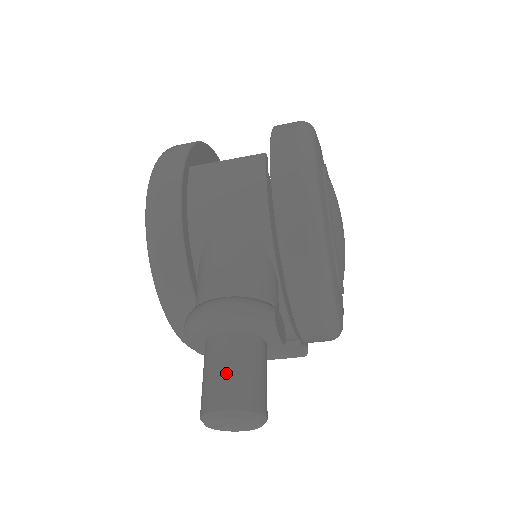
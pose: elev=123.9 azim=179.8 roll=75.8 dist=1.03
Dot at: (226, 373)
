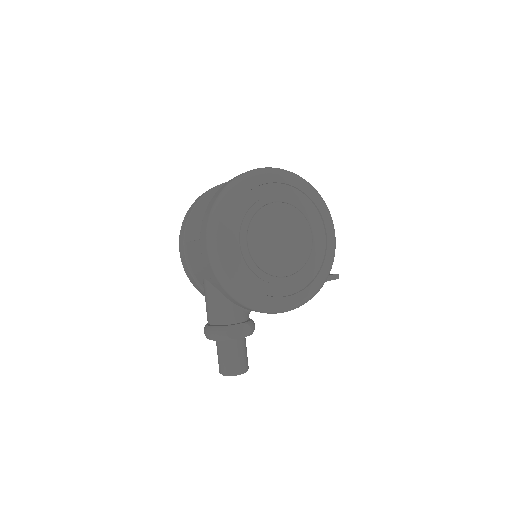
Dot at: (219, 358)
